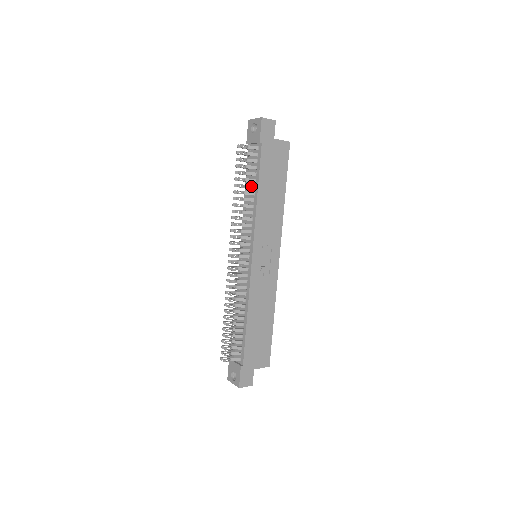
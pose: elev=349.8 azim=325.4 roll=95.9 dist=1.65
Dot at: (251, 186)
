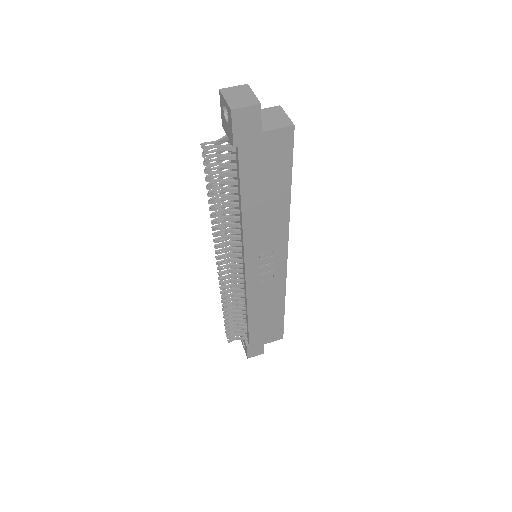
Dot at: (232, 197)
